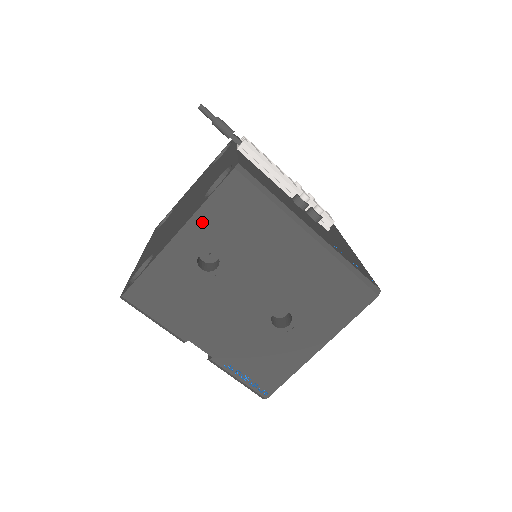
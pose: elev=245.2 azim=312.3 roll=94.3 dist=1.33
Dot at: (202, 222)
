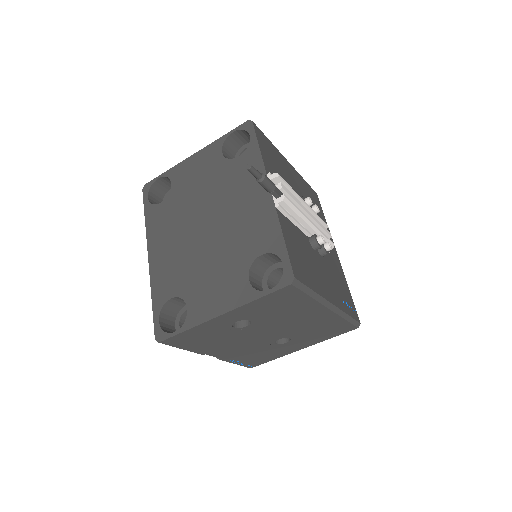
Dot at: (247, 309)
